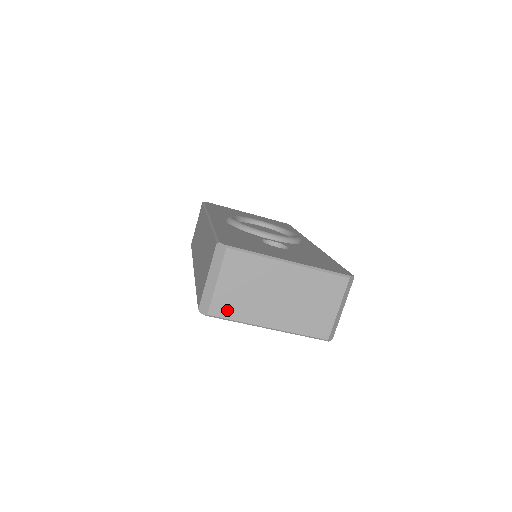
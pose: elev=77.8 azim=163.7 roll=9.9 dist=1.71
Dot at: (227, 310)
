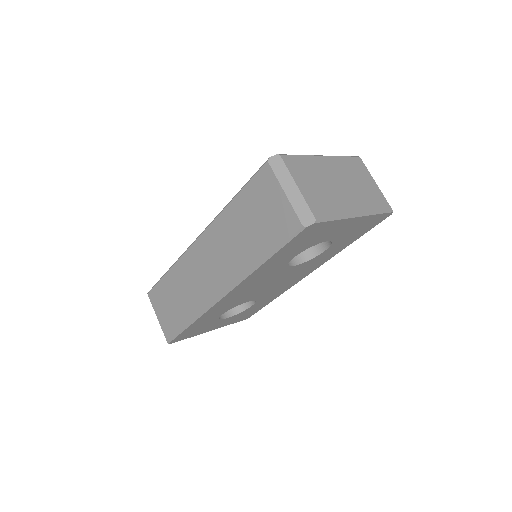
Dot at: (323, 210)
